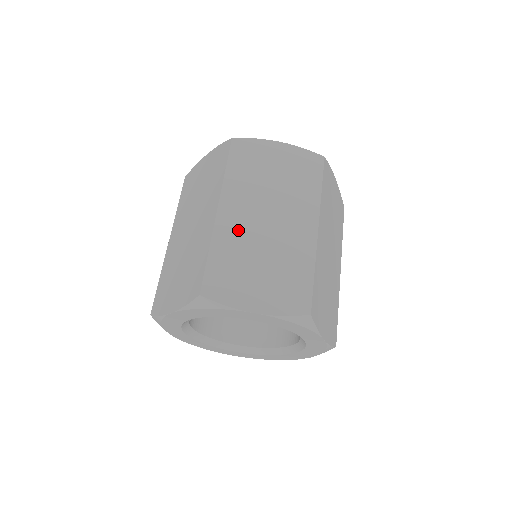
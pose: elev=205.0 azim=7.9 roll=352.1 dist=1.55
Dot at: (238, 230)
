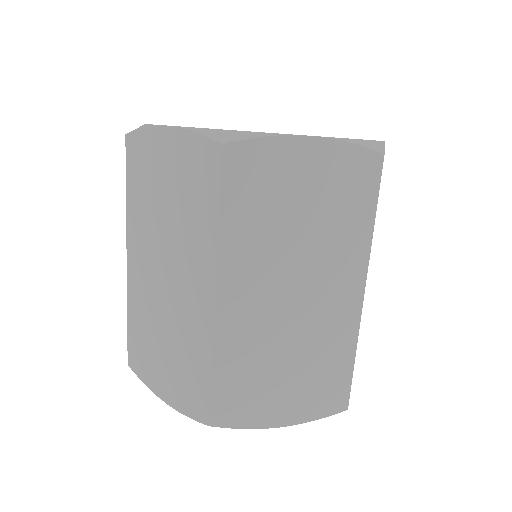
Dot at: (250, 324)
